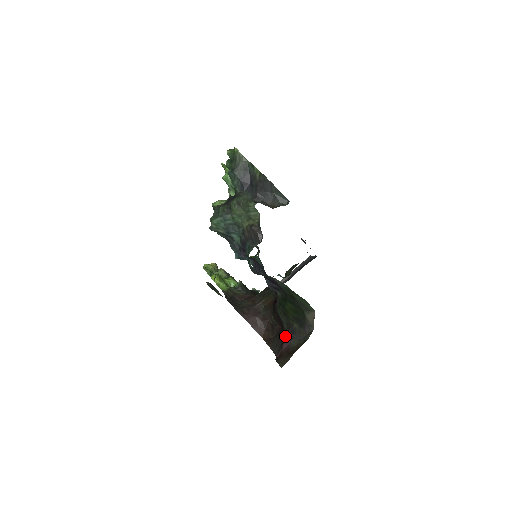
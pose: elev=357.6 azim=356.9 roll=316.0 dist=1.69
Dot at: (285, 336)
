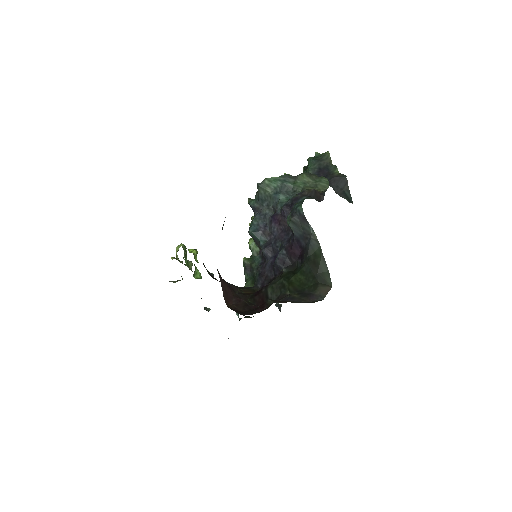
Dot at: occluded
